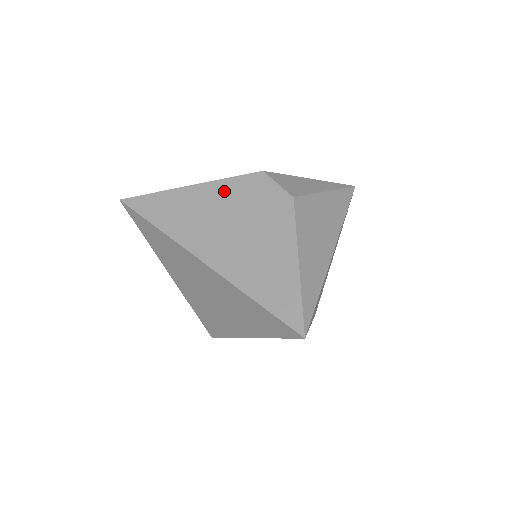
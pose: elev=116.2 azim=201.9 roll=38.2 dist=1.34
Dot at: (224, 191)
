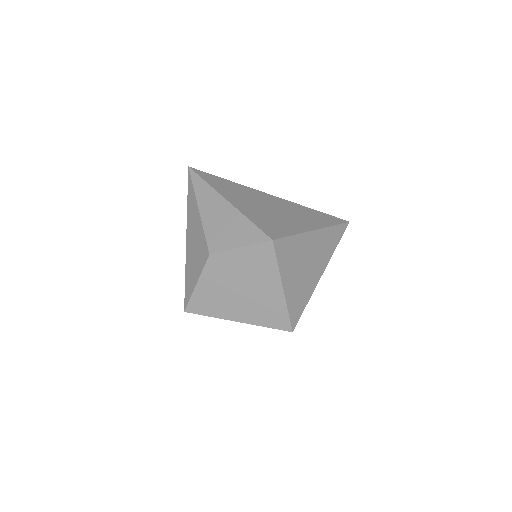
Dot at: occluded
